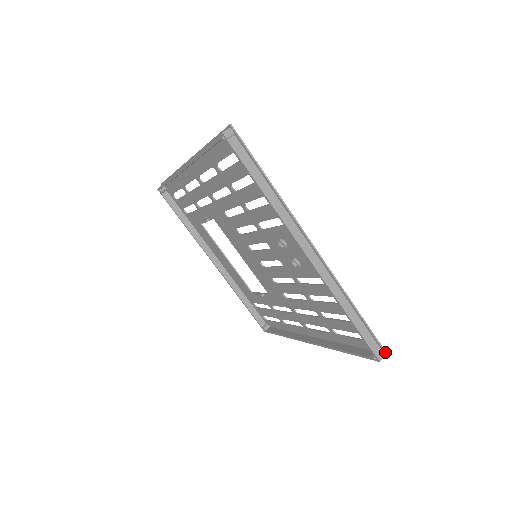
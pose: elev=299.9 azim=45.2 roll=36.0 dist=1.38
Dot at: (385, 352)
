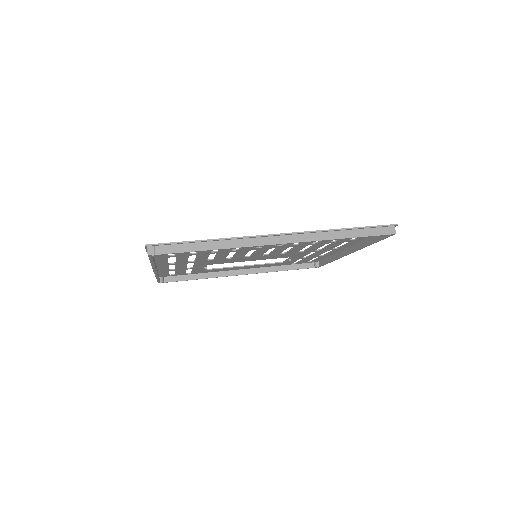
Dot at: (392, 225)
